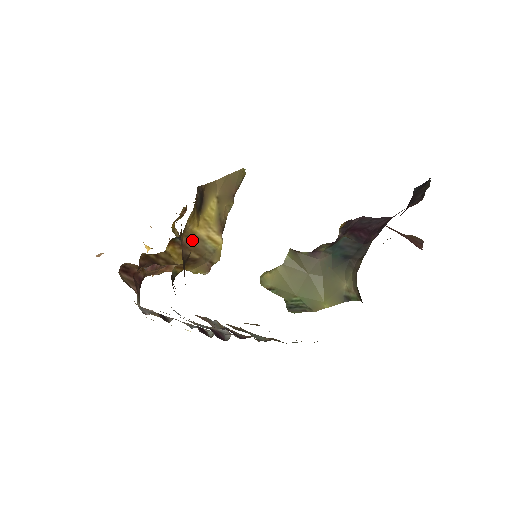
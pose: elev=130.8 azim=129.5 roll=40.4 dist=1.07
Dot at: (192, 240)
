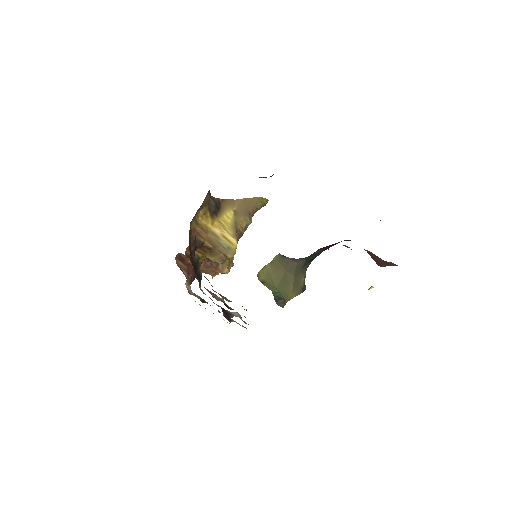
Dot at: (206, 232)
